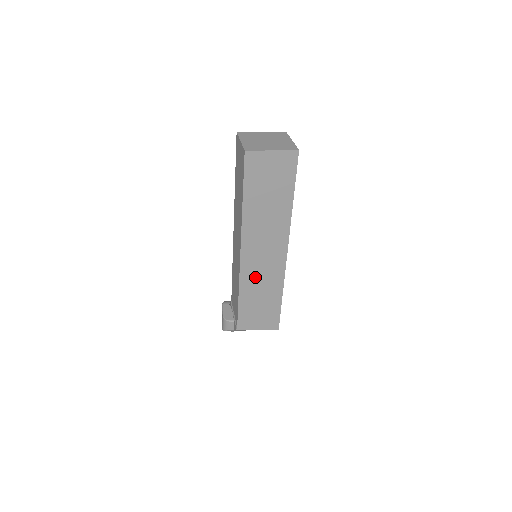
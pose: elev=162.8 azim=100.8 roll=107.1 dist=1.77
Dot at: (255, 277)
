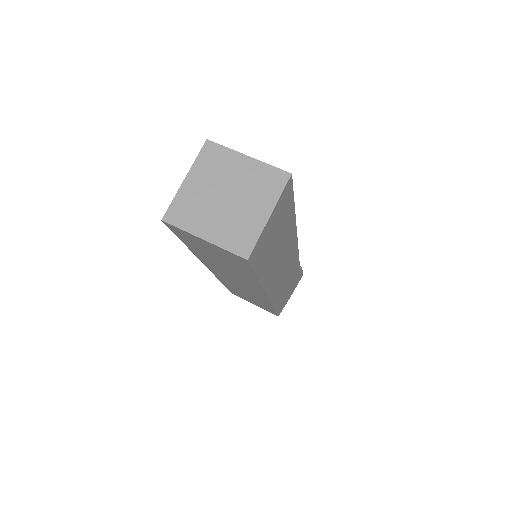
Dot at: (235, 286)
